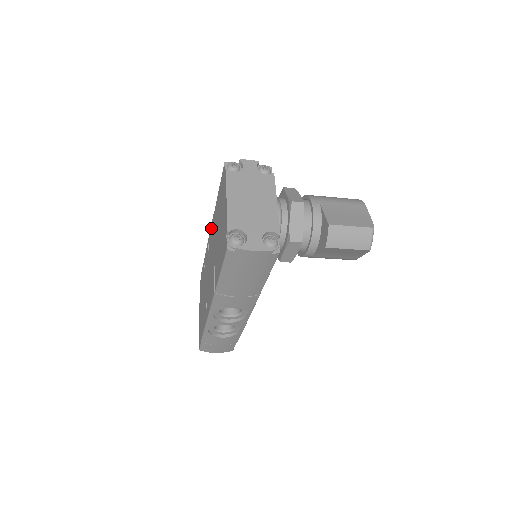
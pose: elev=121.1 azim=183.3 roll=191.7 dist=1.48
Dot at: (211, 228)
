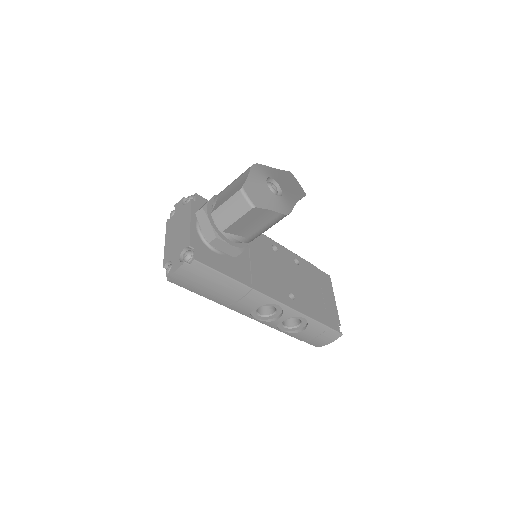
Dot at: occluded
